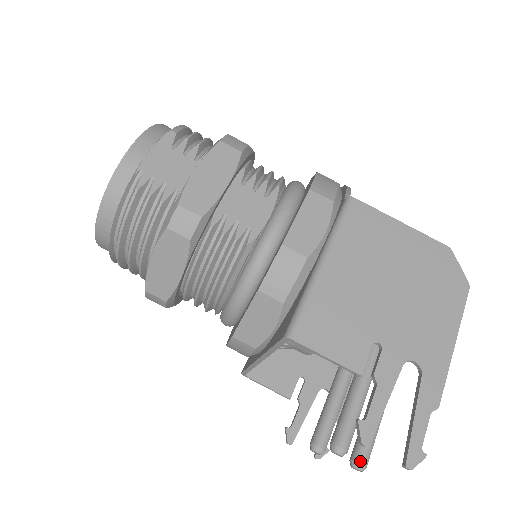
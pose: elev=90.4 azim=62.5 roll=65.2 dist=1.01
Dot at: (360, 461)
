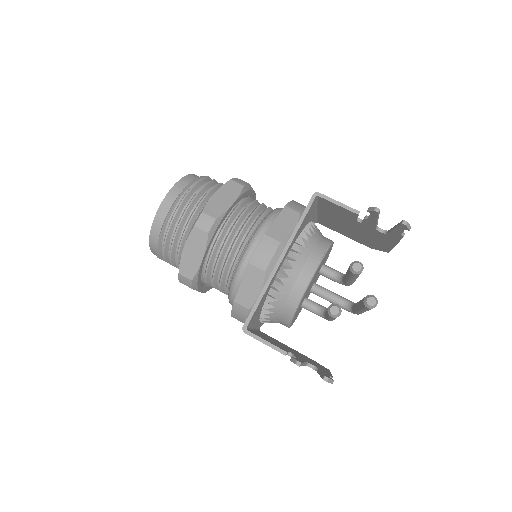
Dot at: (372, 295)
